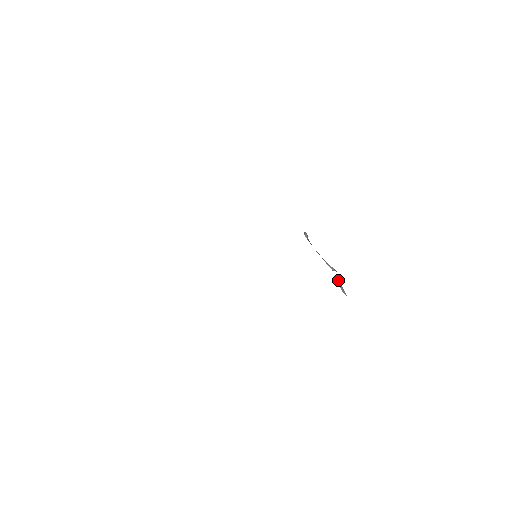
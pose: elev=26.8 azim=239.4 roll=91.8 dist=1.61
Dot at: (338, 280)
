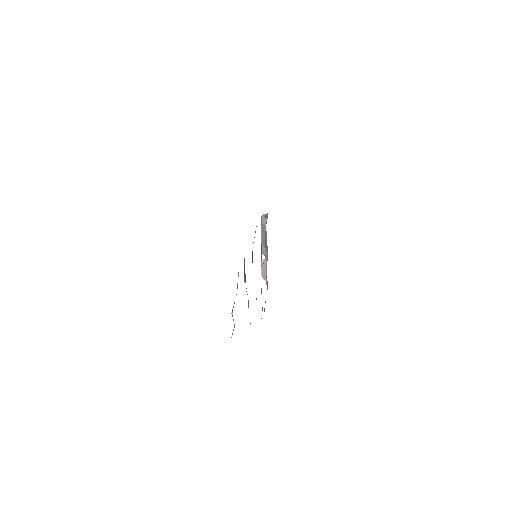
Dot at: (264, 265)
